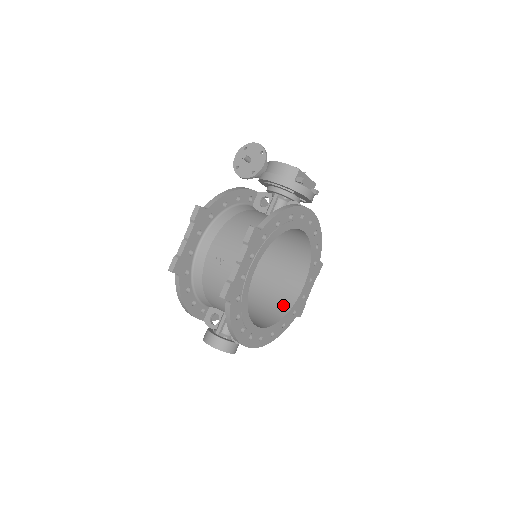
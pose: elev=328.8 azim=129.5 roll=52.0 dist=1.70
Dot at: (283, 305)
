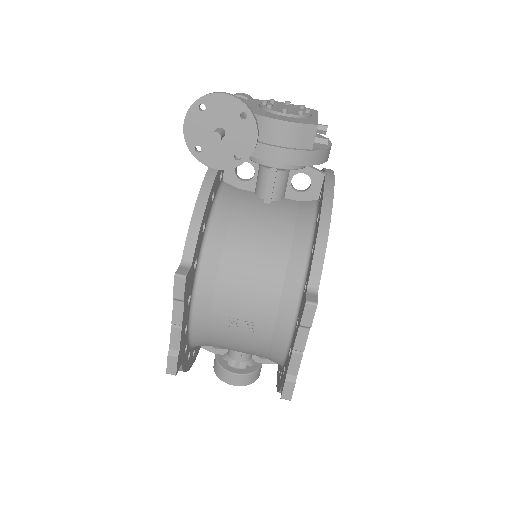
Dot at: occluded
